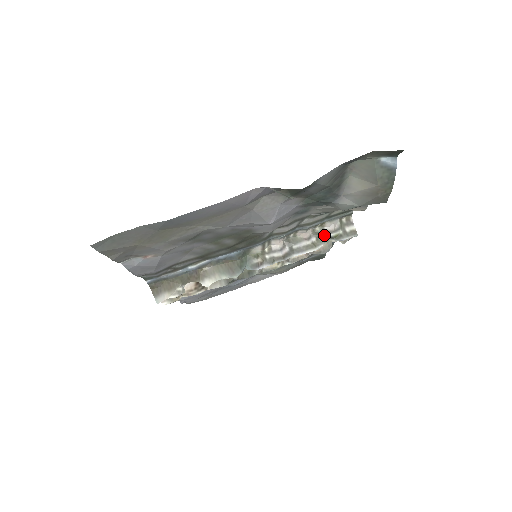
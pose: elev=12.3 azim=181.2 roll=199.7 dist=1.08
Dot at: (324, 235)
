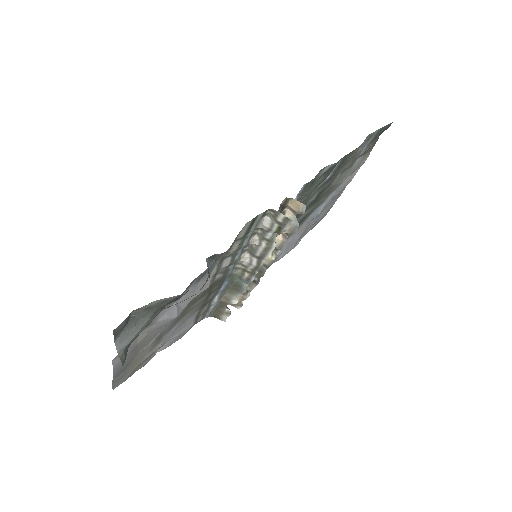
Dot at: (268, 235)
